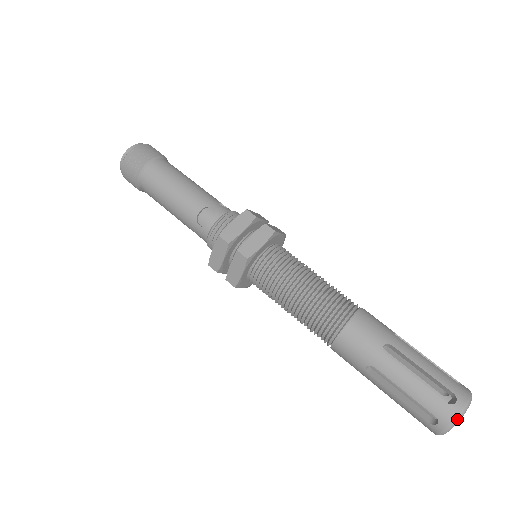
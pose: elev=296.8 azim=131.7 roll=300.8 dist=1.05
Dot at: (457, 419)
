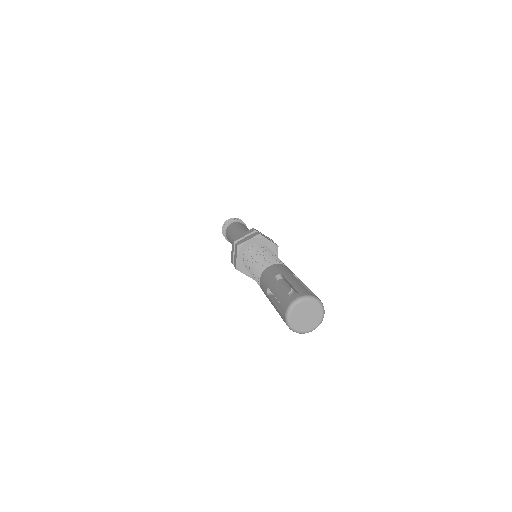
Dot at: (310, 296)
